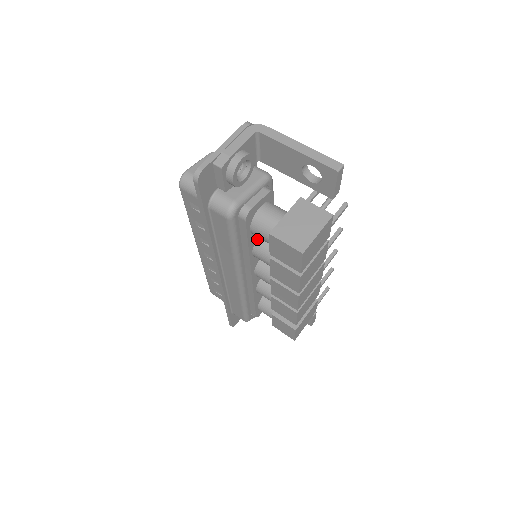
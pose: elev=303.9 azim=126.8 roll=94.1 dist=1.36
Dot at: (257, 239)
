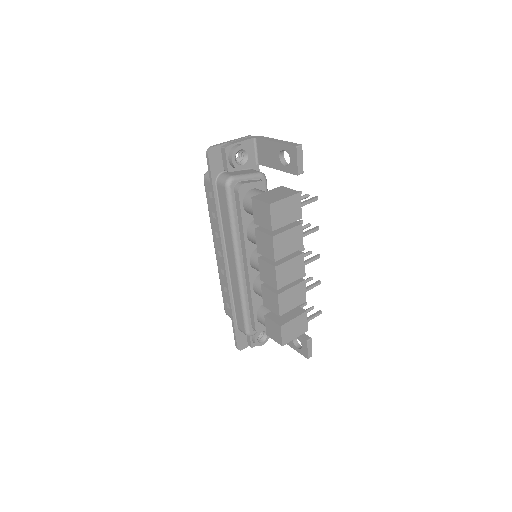
Dot at: (251, 222)
